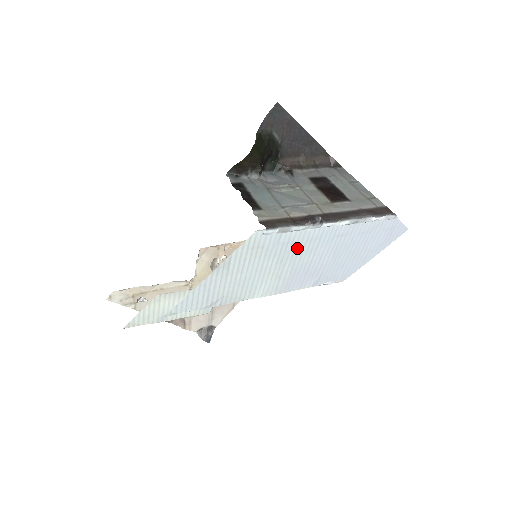
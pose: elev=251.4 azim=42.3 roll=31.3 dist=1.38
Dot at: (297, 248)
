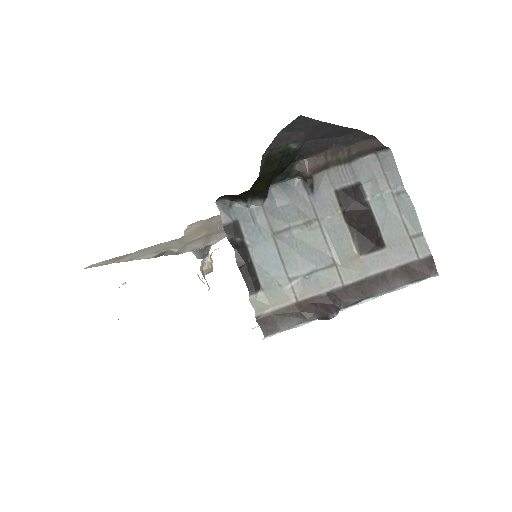
Dot at: occluded
